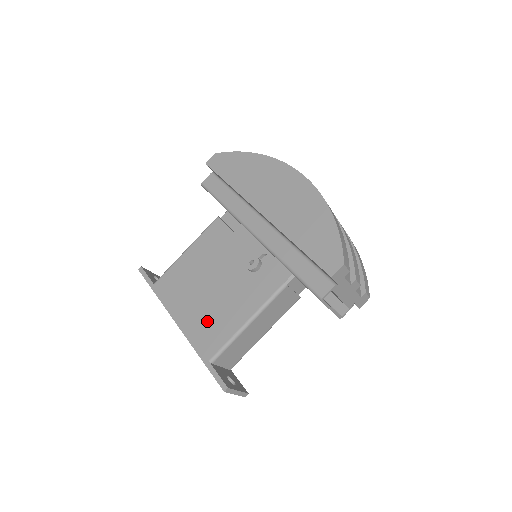
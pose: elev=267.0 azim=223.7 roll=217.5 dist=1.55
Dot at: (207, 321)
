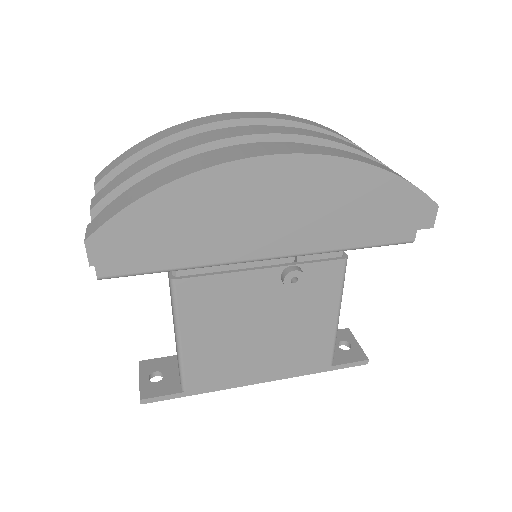
Dot at: (294, 353)
